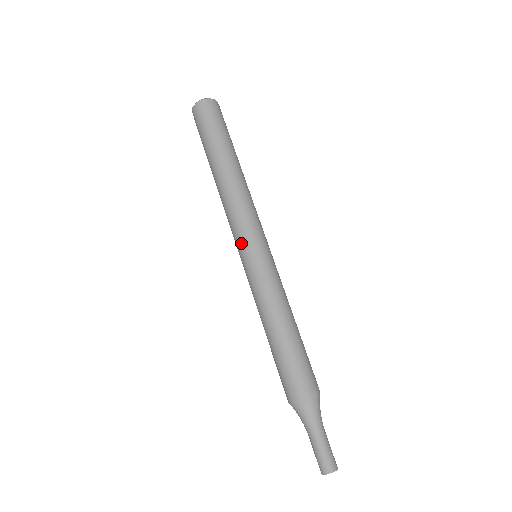
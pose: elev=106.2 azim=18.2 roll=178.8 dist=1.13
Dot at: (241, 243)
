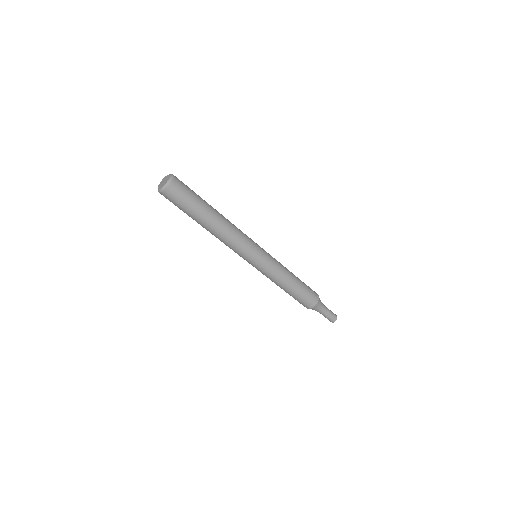
Dot at: (243, 258)
